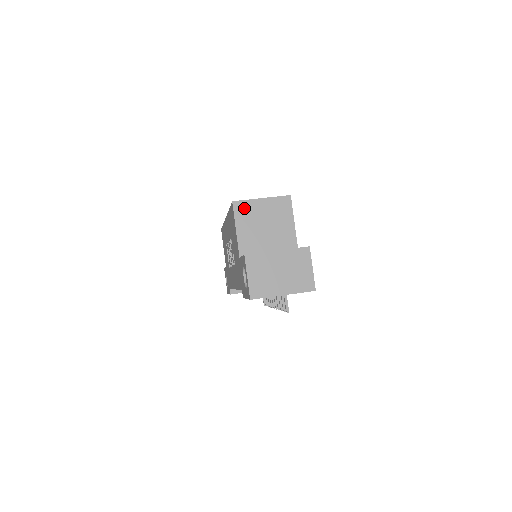
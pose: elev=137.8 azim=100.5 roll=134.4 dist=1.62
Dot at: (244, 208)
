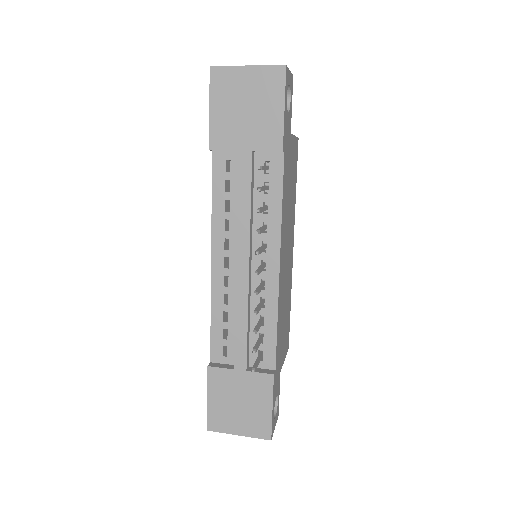
Dot at: occluded
